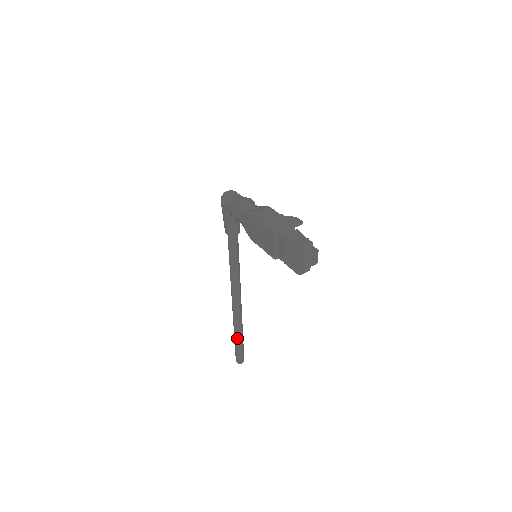
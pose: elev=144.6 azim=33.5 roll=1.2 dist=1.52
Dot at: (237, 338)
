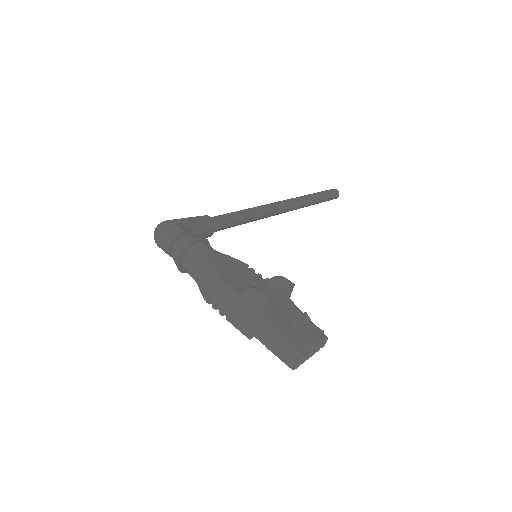
Dot at: occluded
